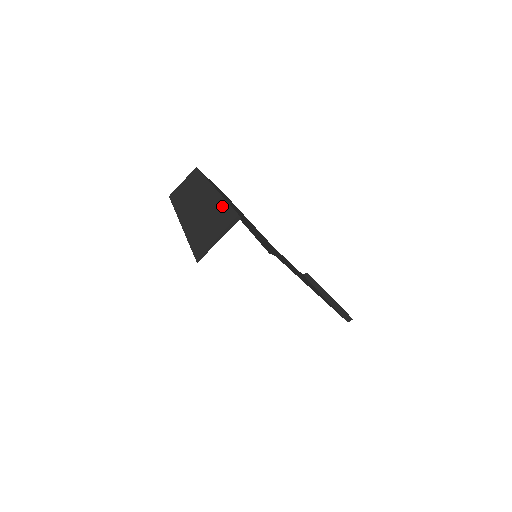
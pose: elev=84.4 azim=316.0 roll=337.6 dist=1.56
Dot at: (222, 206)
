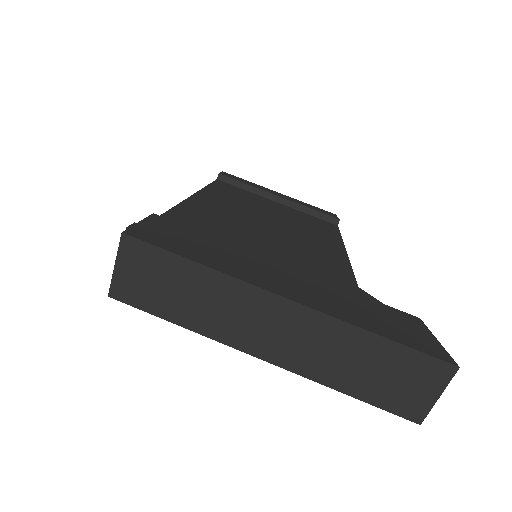
Dot at: (376, 343)
